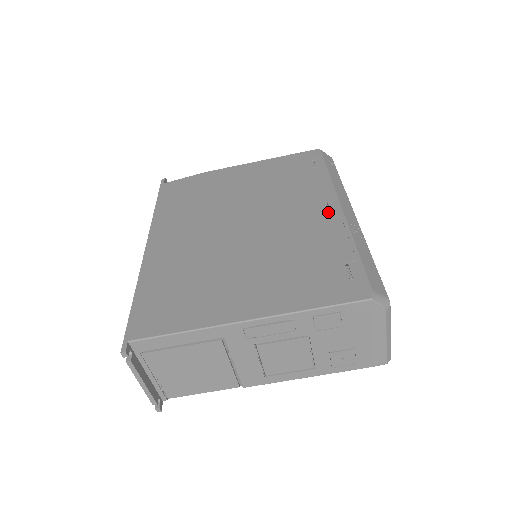
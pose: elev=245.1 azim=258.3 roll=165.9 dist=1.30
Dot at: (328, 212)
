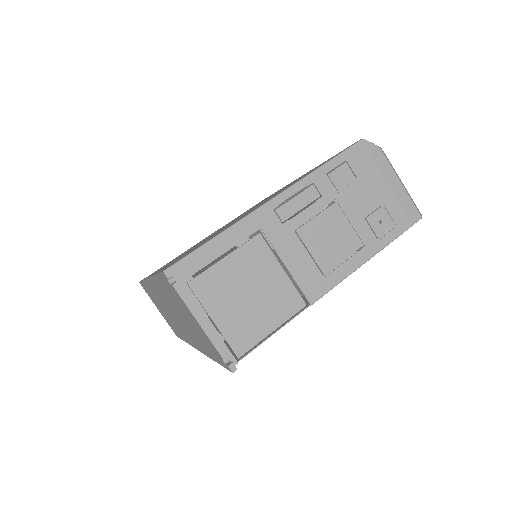
Dot at: occluded
